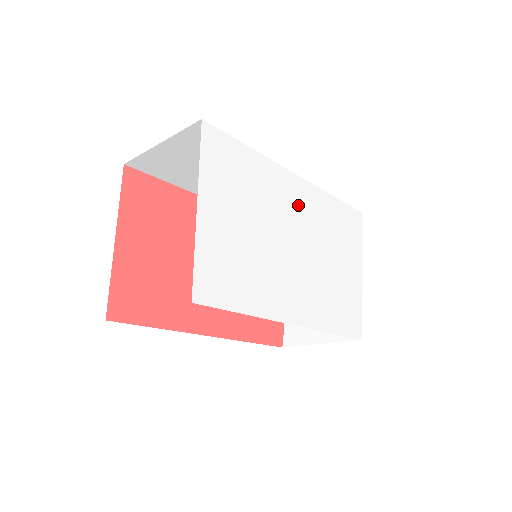
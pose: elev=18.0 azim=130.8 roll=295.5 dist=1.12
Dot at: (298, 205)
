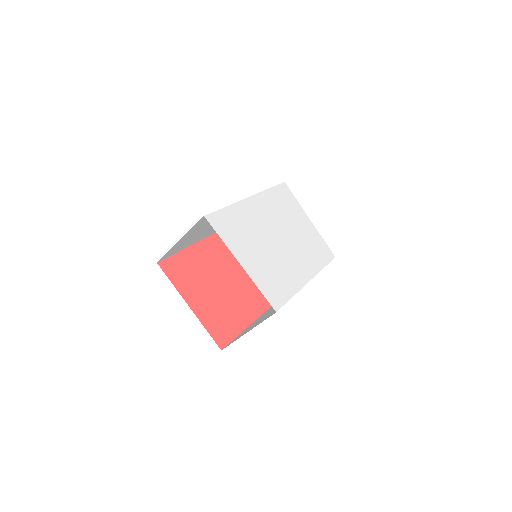
Dot at: (263, 214)
